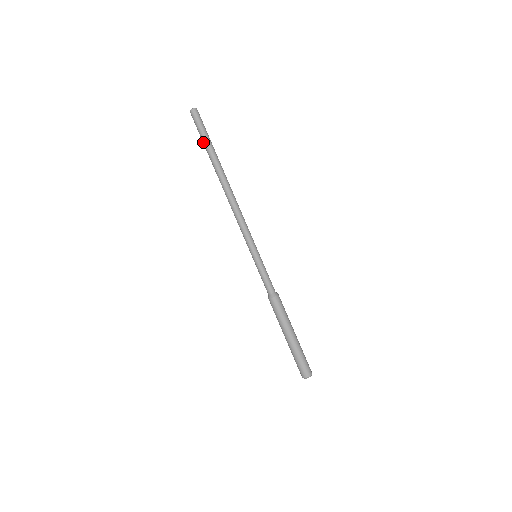
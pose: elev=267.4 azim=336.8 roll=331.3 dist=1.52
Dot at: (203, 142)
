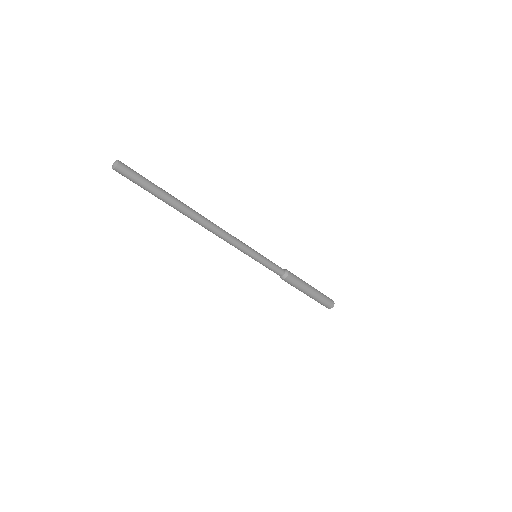
Dot at: occluded
